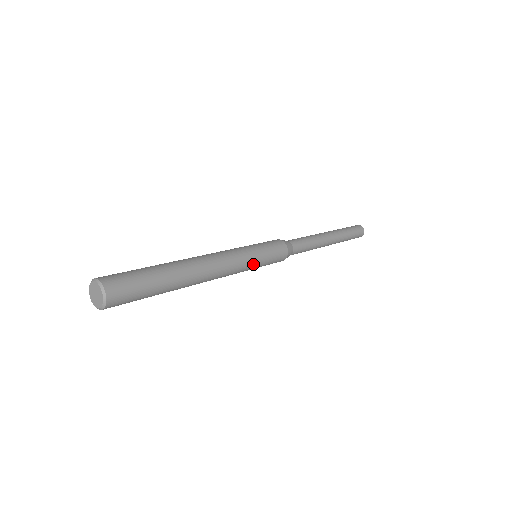
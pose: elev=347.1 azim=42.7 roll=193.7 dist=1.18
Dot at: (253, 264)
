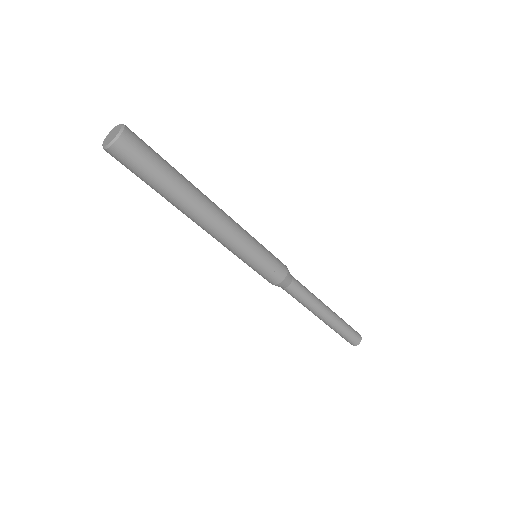
Dot at: (254, 239)
